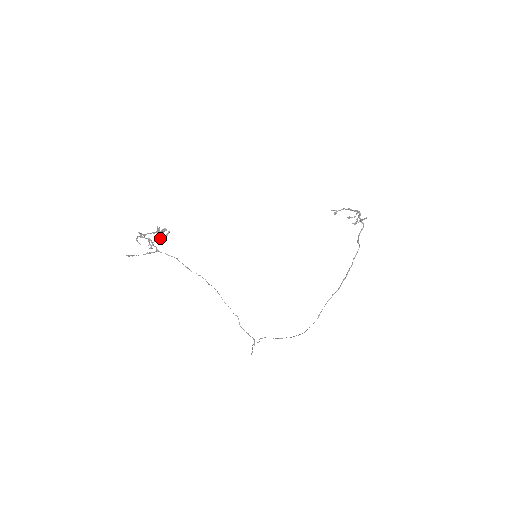
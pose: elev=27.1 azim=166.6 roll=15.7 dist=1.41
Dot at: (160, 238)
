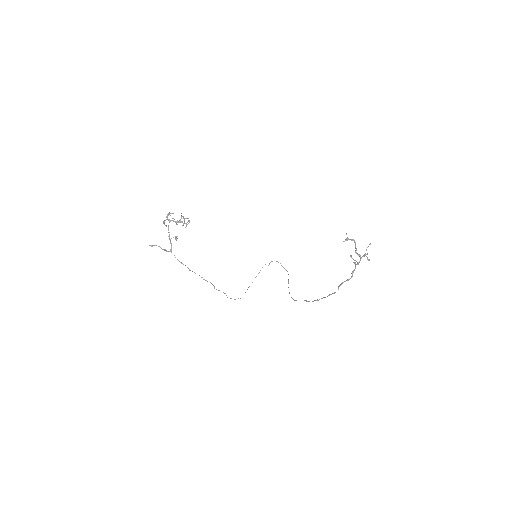
Dot at: (184, 220)
